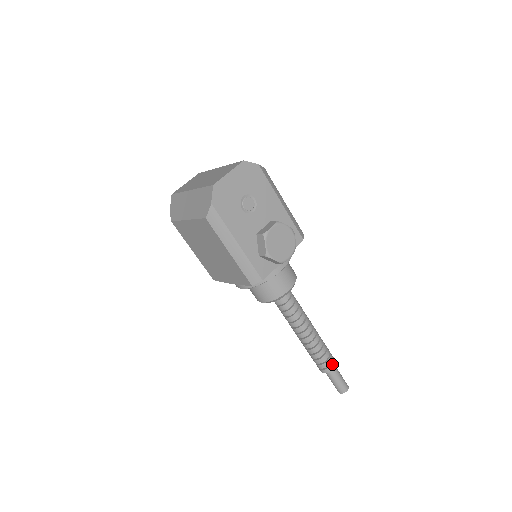
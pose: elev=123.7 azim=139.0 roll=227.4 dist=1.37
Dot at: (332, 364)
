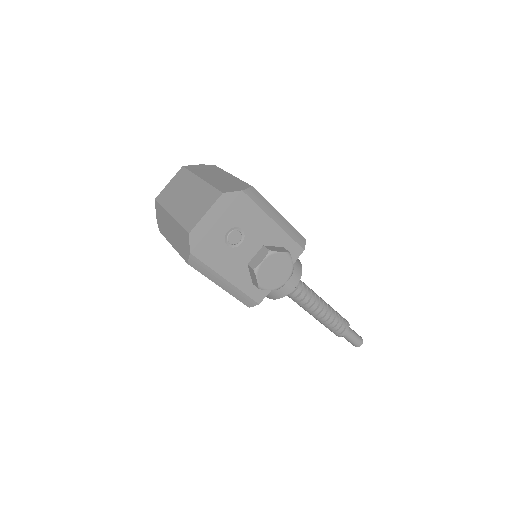
Dot at: (345, 330)
